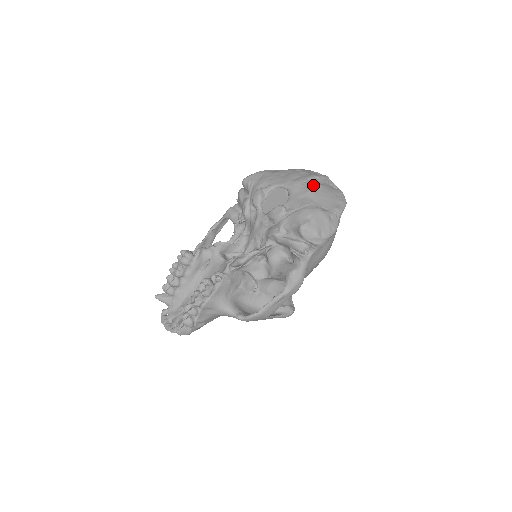
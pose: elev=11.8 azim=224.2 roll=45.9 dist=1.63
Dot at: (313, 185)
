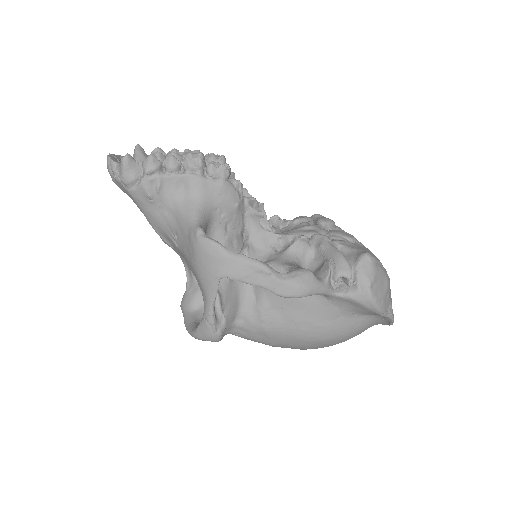
Dot at: occluded
